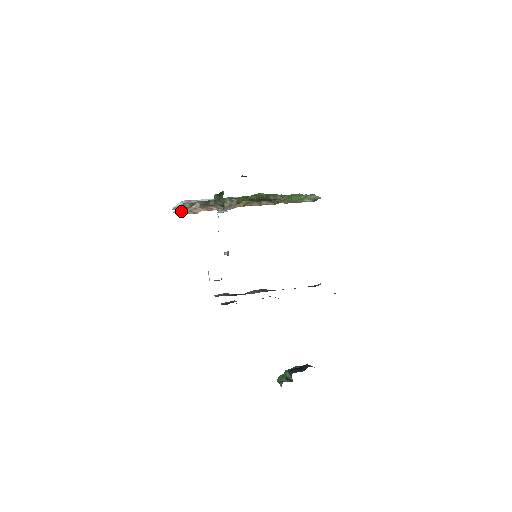
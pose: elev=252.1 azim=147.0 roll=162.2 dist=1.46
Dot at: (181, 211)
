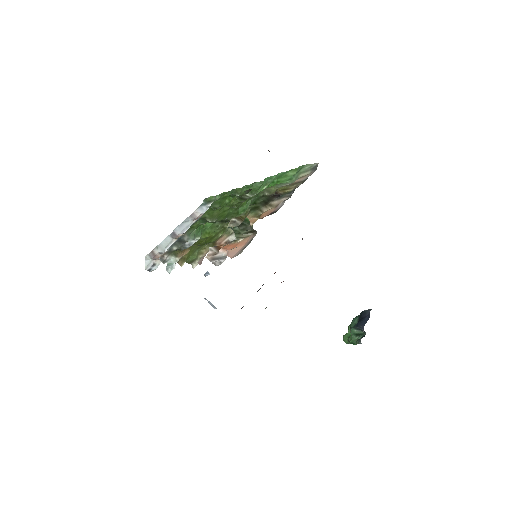
Dot at: occluded
